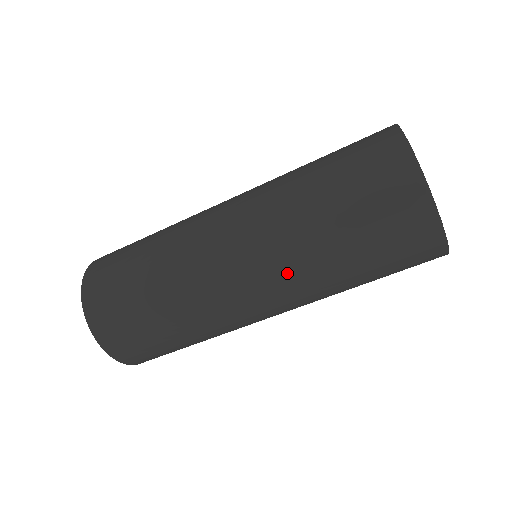
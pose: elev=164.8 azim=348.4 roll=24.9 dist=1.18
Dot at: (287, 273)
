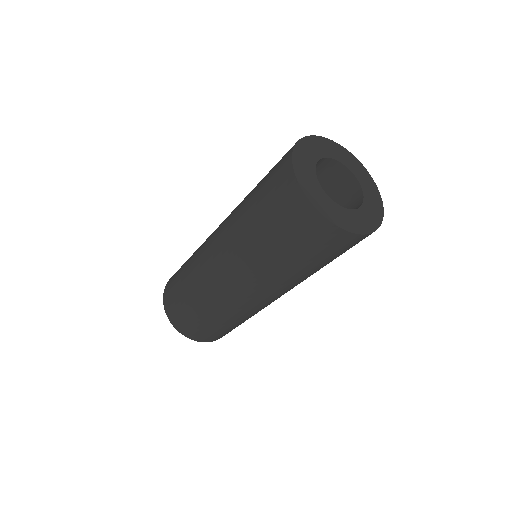
Dot at: (253, 274)
